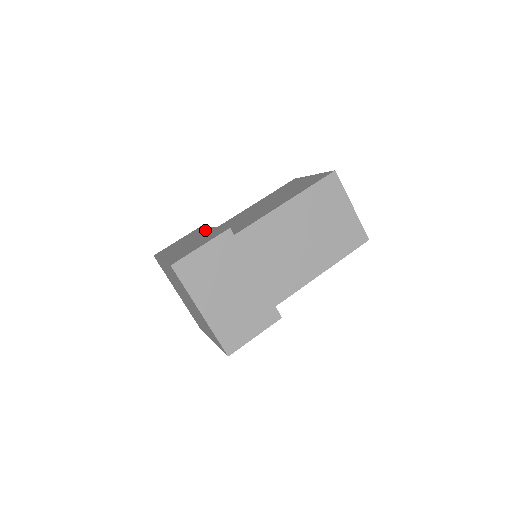
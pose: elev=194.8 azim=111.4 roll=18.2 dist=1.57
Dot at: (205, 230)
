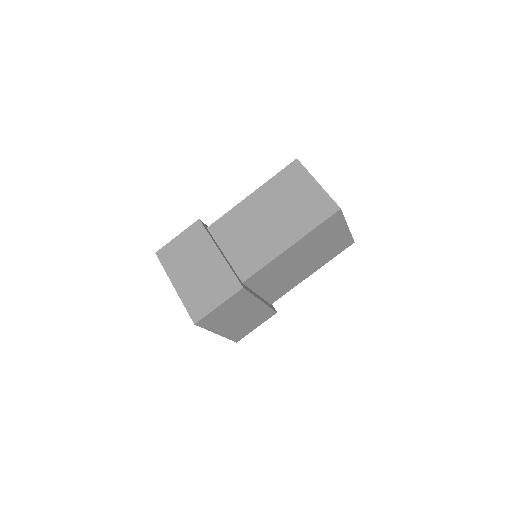
Dot at: occluded
